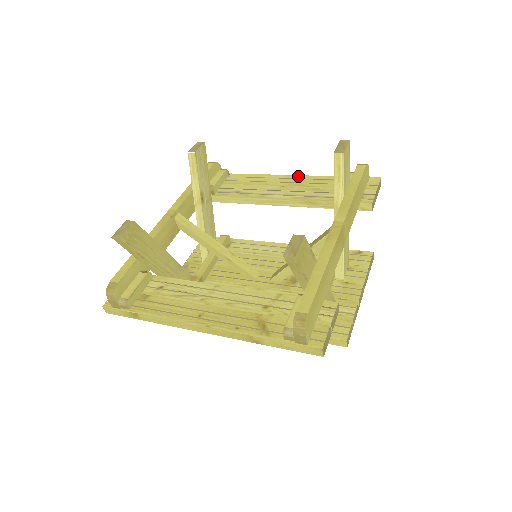
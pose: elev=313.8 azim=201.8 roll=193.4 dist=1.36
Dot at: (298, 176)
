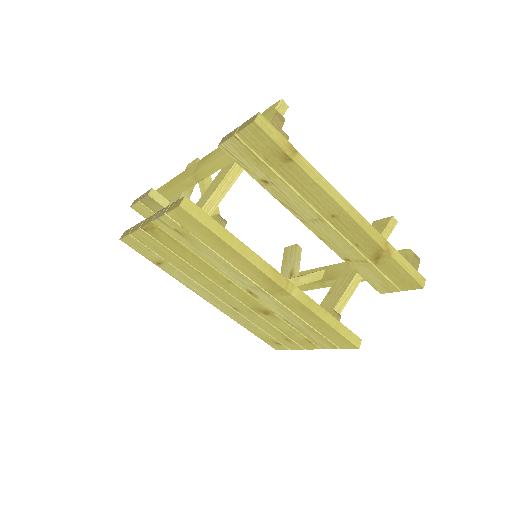
Dot at: occluded
